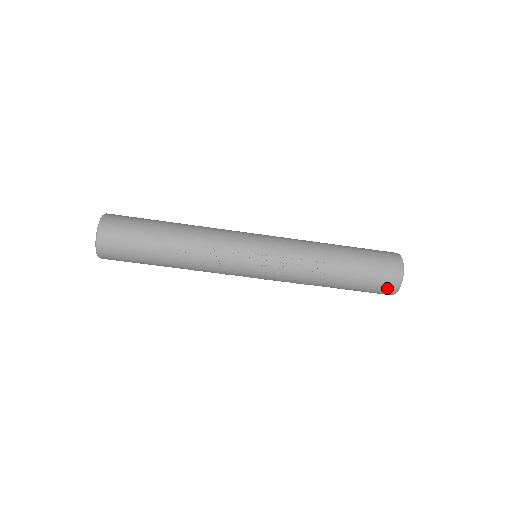
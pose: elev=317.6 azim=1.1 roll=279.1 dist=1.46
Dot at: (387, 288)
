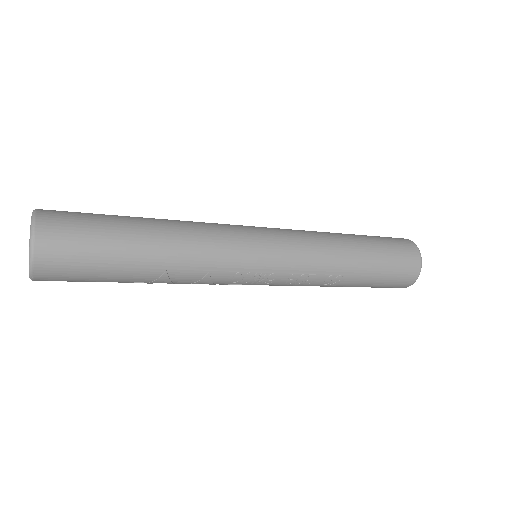
Dot at: (394, 287)
